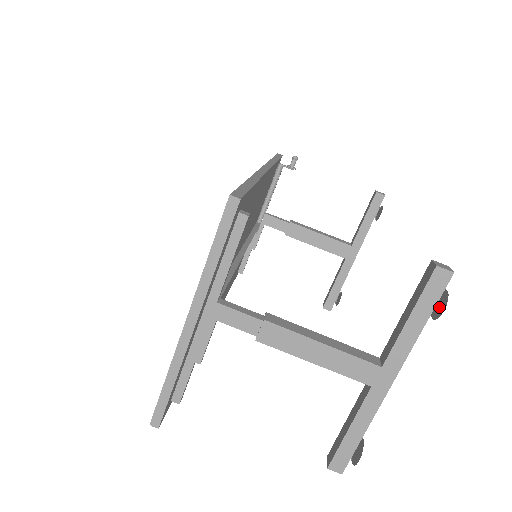
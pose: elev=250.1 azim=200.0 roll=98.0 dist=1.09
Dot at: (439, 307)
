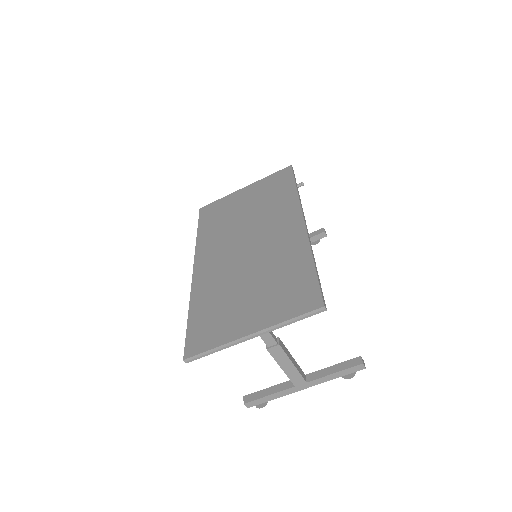
Dot at: (348, 374)
